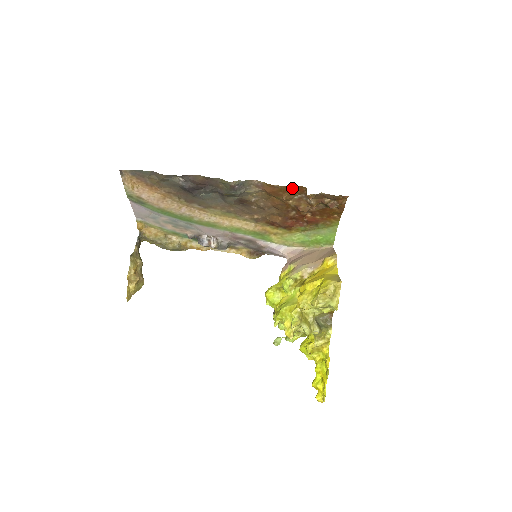
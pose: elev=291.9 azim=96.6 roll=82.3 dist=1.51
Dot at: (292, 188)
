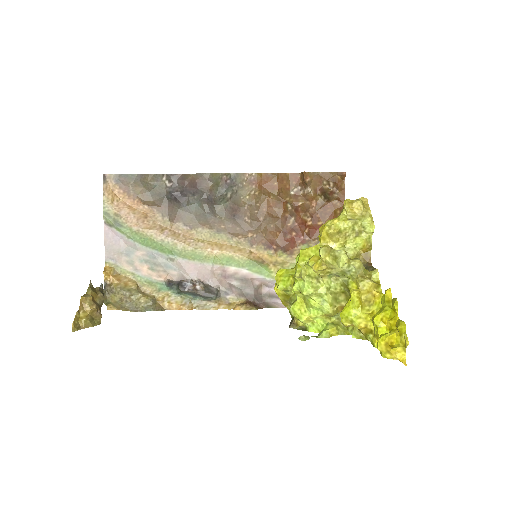
Dot at: (286, 178)
